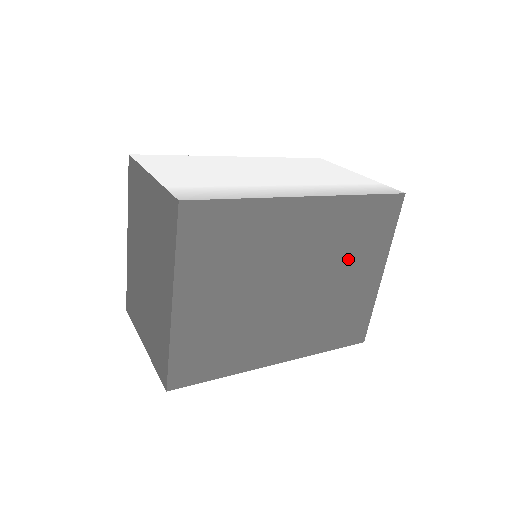
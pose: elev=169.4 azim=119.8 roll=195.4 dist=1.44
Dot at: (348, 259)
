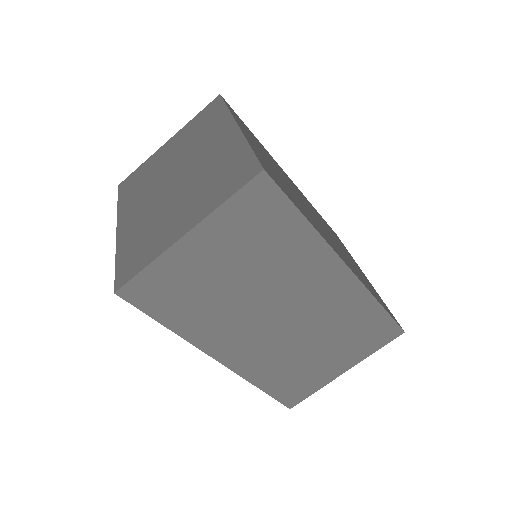
Dot at: occluded
